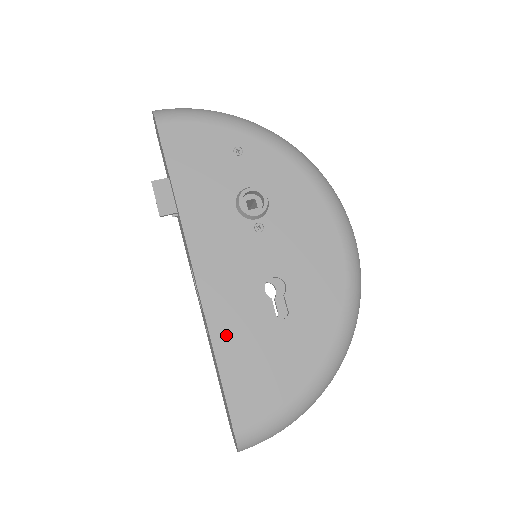
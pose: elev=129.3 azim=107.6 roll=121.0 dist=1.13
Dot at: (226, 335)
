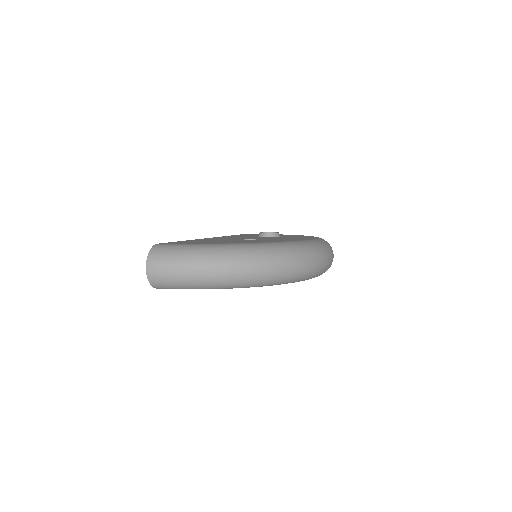
Dot at: occluded
